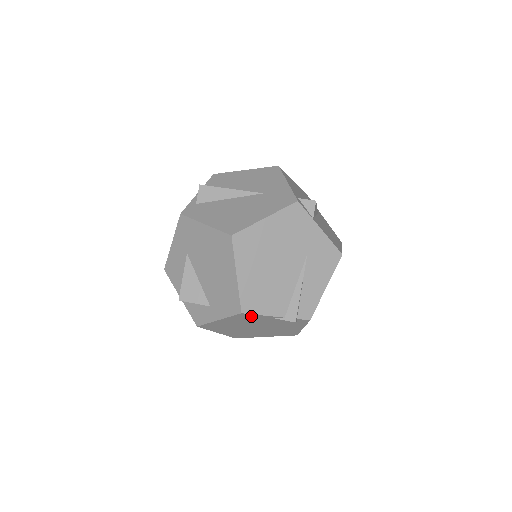
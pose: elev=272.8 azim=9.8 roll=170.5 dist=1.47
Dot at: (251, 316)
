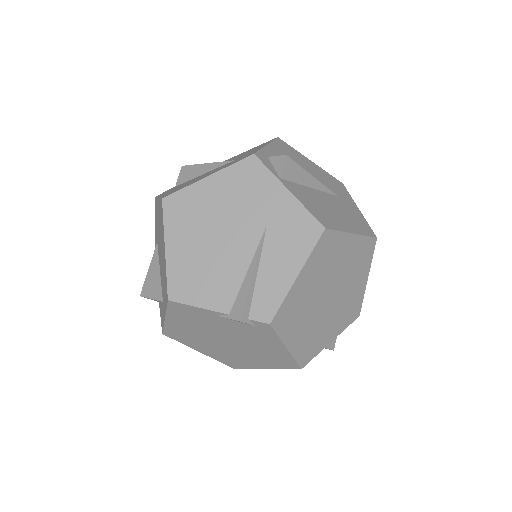
Dot at: (188, 309)
